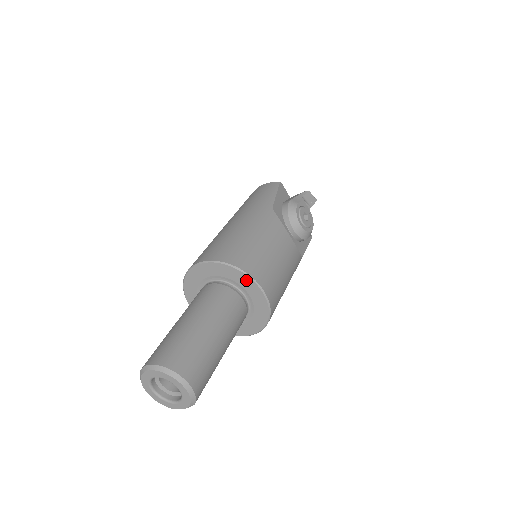
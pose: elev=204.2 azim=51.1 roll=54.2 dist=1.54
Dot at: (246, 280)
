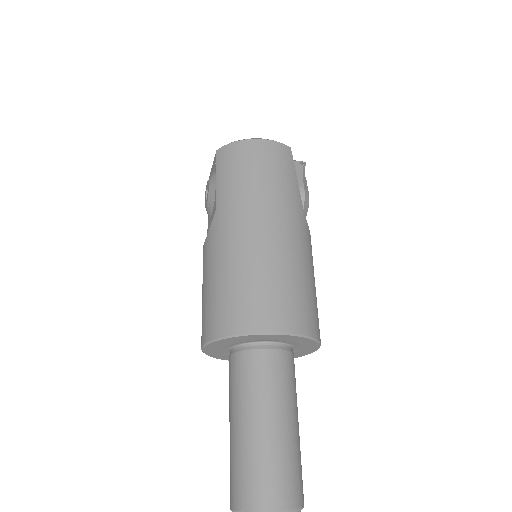
Dot at: (313, 346)
